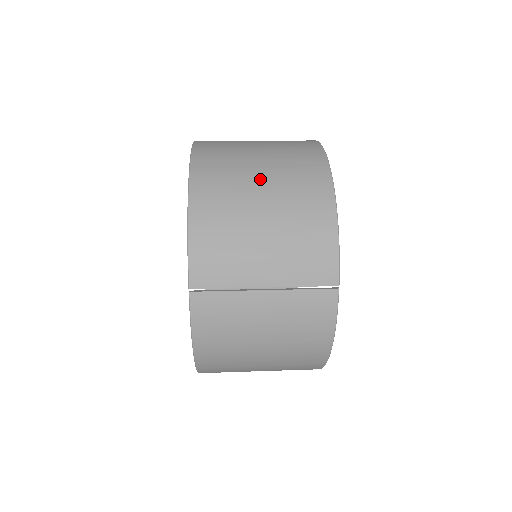
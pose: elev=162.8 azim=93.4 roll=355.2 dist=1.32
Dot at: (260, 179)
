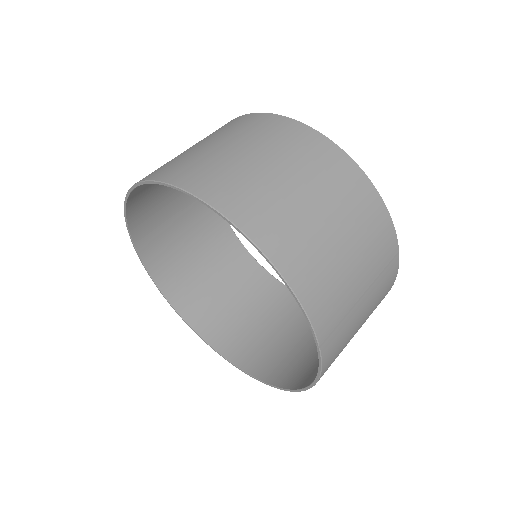
Dot at: (308, 199)
